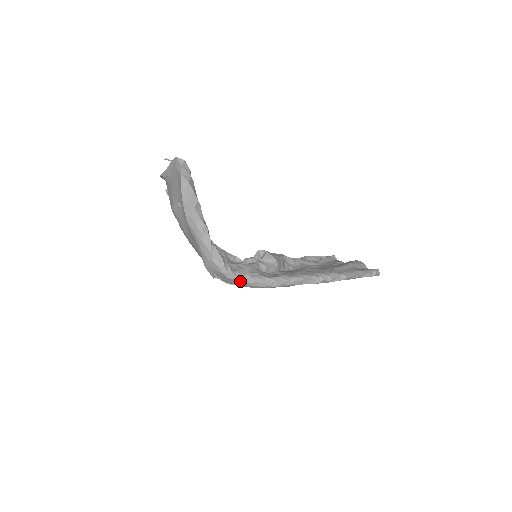
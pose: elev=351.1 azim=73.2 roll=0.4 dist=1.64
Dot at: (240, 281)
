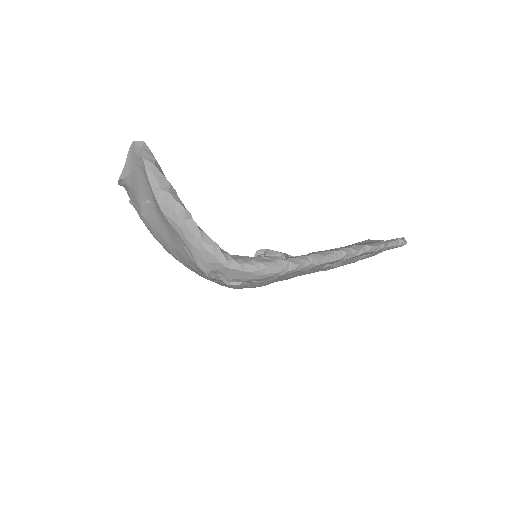
Dot at: (246, 270)
